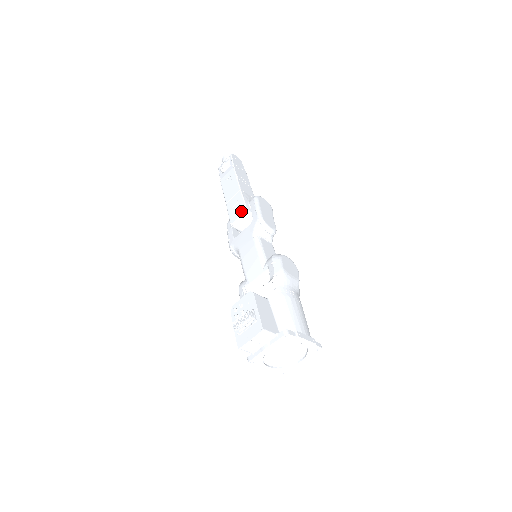
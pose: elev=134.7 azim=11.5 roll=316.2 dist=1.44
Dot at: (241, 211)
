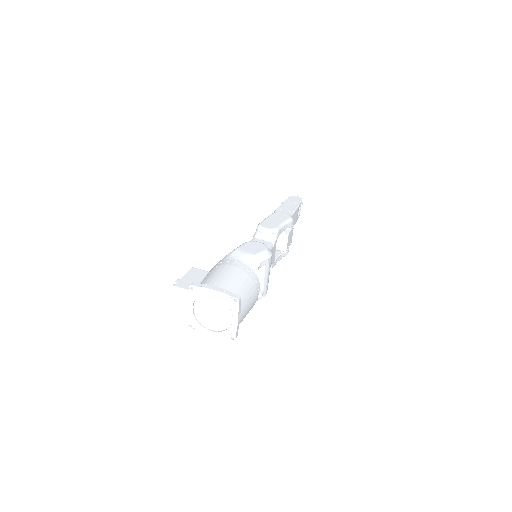
Dot at: occluded
